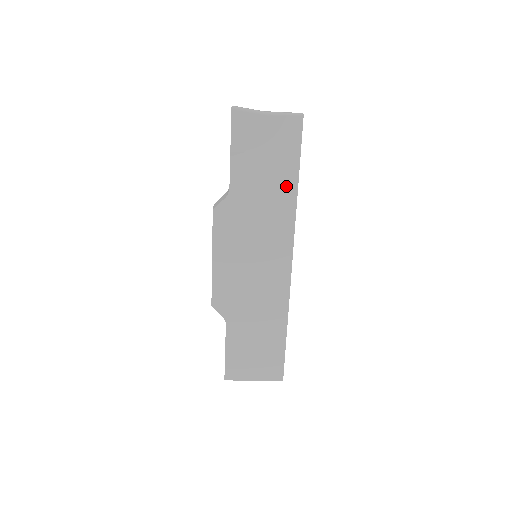
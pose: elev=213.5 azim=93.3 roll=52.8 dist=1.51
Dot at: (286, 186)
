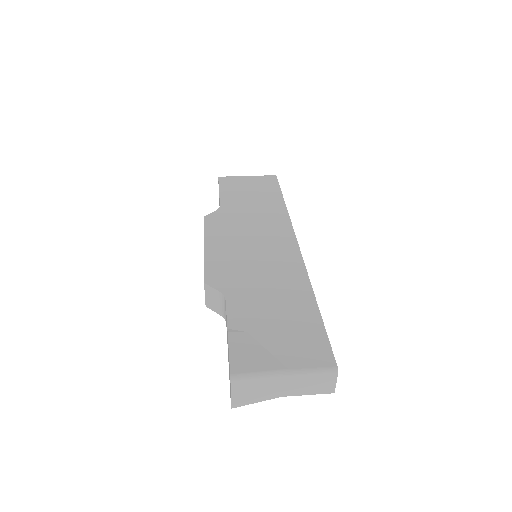
Dot at: occluded
